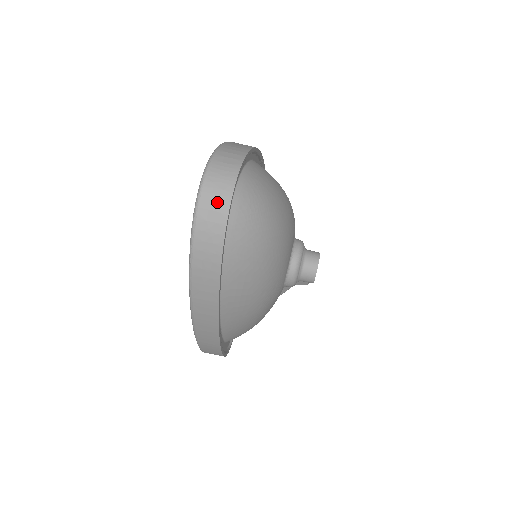
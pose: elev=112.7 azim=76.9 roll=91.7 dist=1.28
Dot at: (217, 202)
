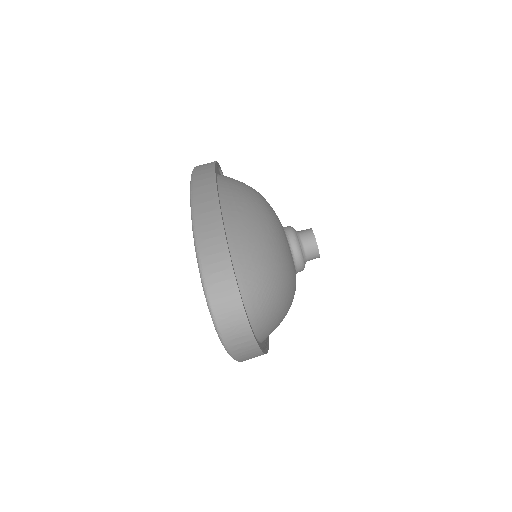
Dot at: (238, 331)
